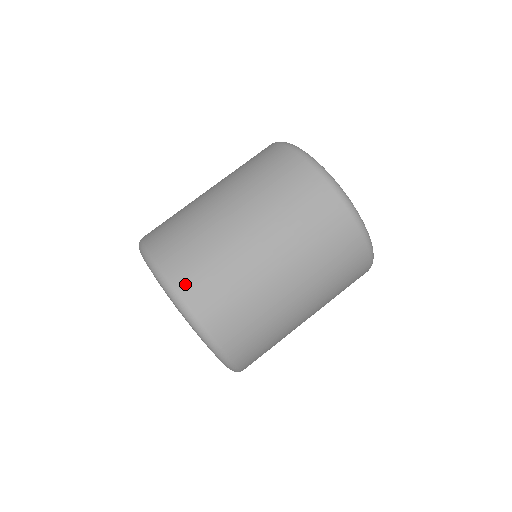
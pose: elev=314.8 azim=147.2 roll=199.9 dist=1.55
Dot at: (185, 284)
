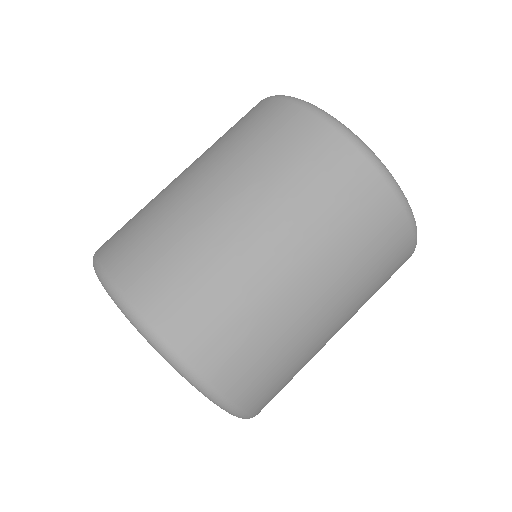
Dot at: (235, 385)
